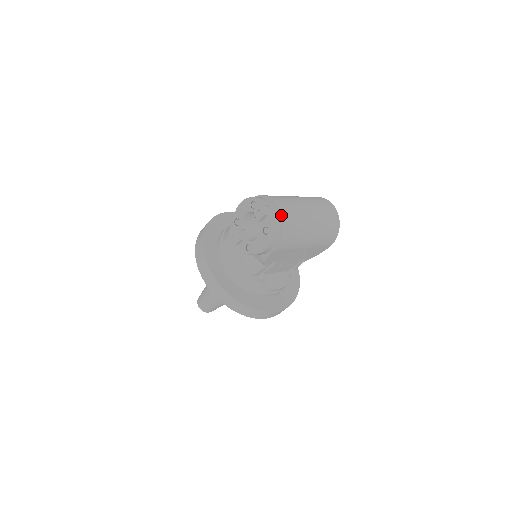
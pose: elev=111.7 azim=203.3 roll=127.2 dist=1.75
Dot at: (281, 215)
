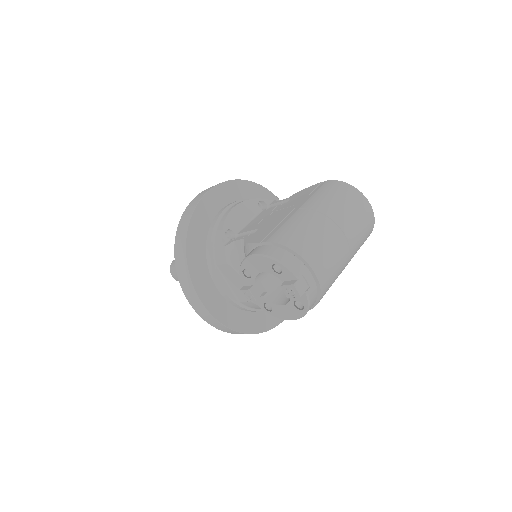
Dot at: (319, 282)
